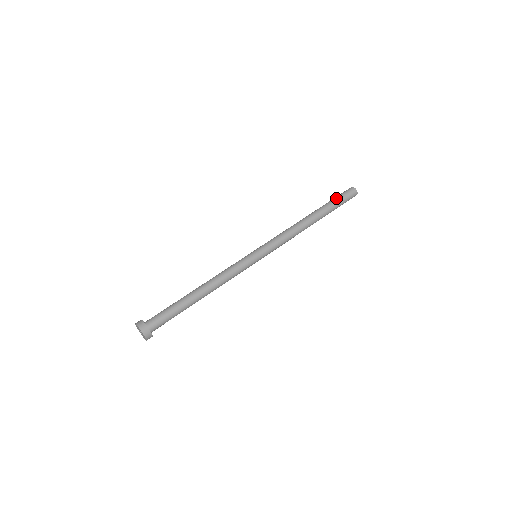
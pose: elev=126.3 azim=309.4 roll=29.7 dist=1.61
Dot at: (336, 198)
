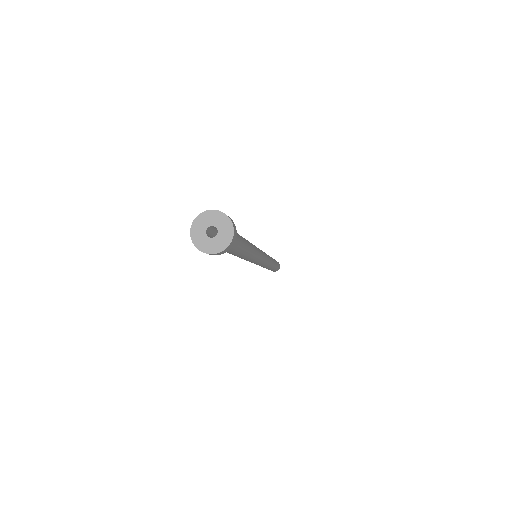
Dot at: occluded
